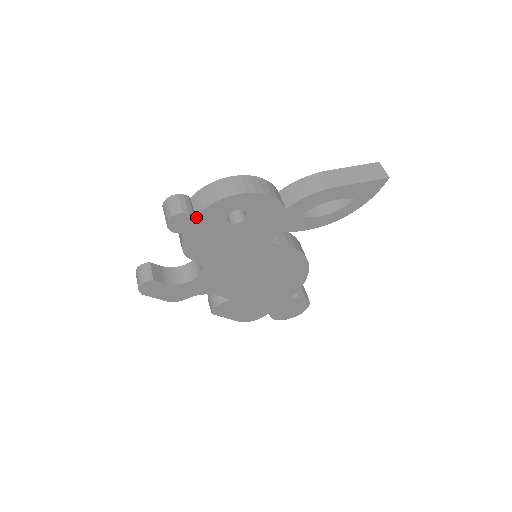
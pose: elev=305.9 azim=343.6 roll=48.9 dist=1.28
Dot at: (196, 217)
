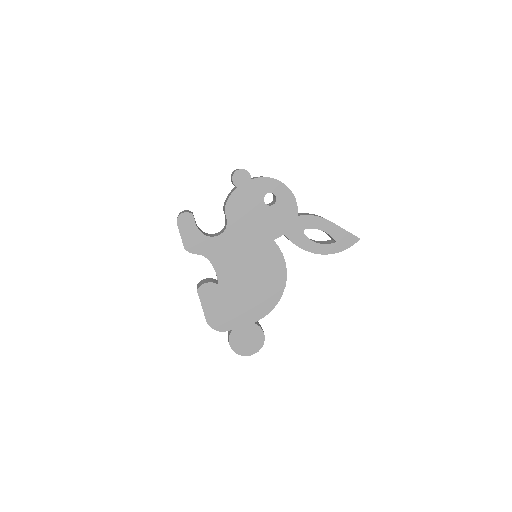
Dot at: (251, 180)
